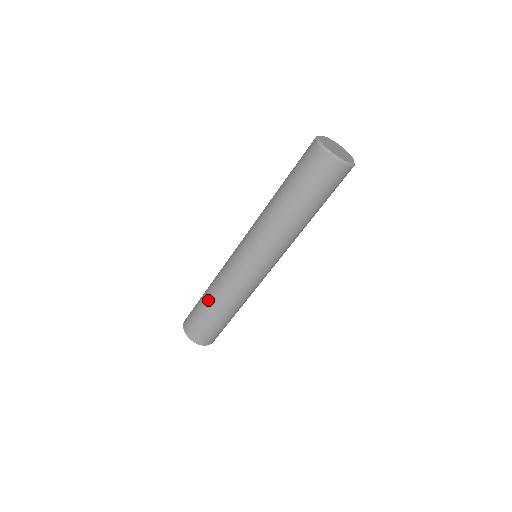
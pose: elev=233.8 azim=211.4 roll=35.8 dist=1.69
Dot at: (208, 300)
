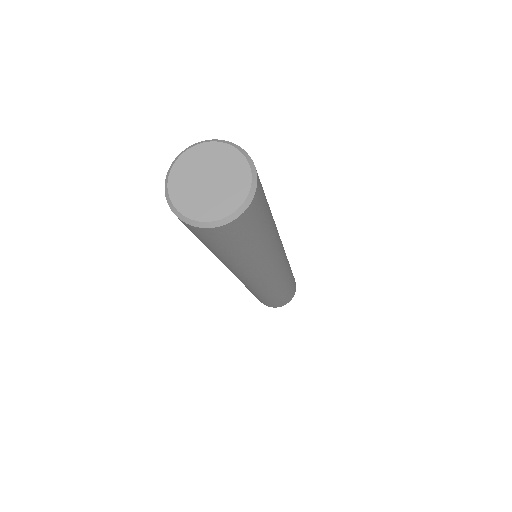
Dot at: occluded
